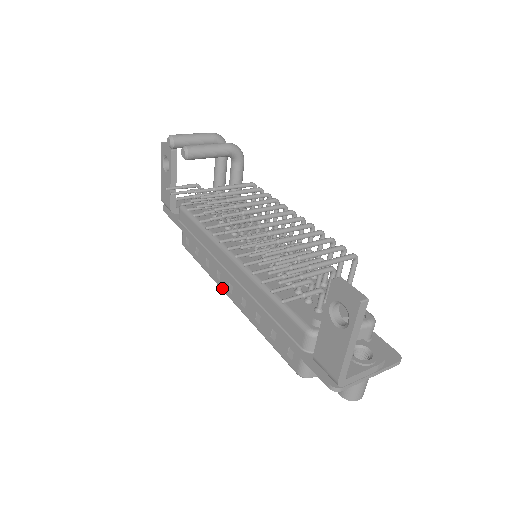
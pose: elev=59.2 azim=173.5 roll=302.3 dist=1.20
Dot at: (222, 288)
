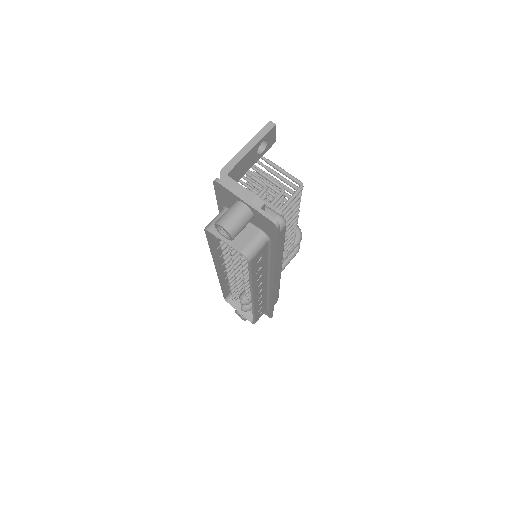
Dot at: (219, 273)
